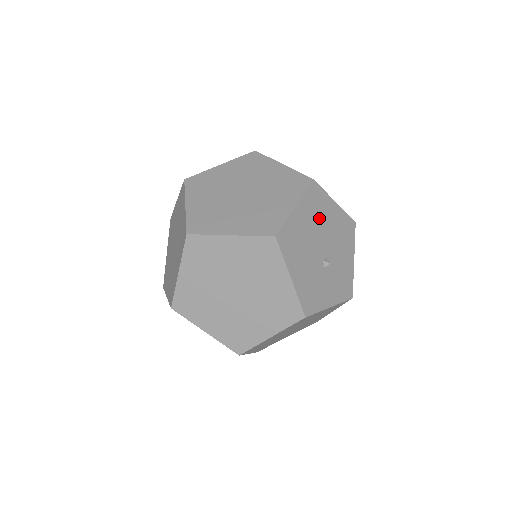
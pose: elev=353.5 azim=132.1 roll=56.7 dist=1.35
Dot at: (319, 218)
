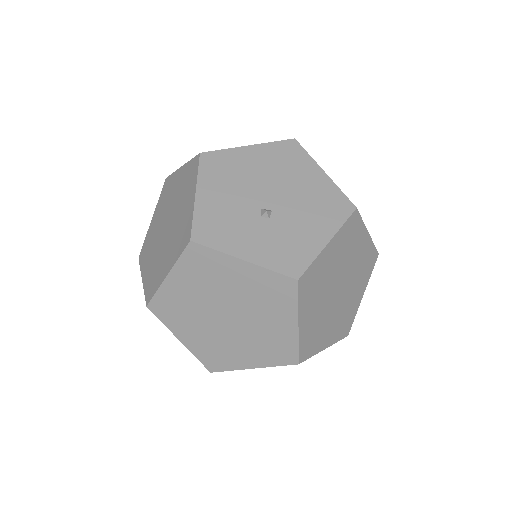
Dot at: (283, 171)
